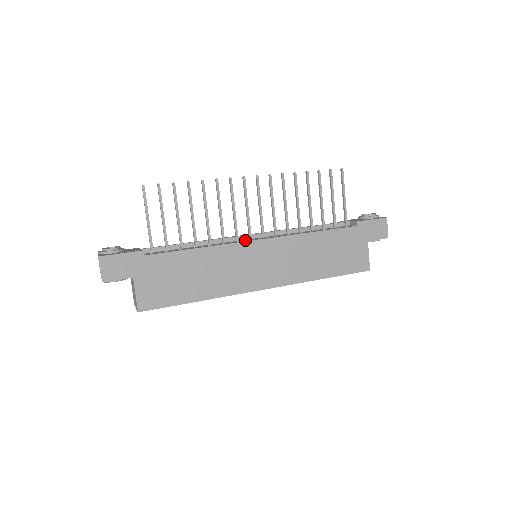
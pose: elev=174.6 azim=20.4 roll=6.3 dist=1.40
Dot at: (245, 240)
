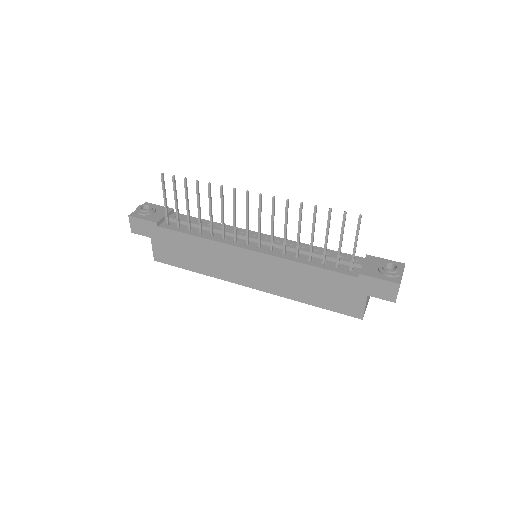
Dot at: (242, 243)
